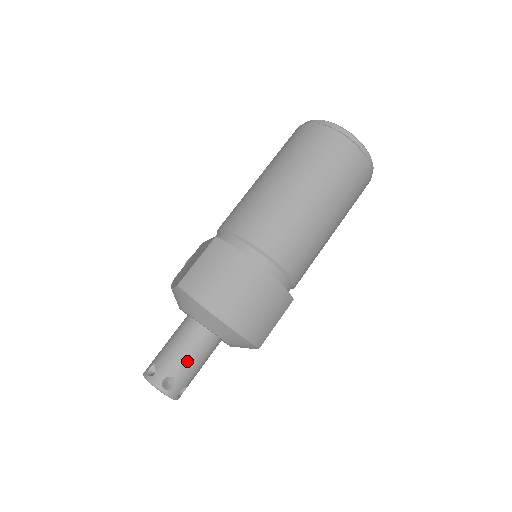
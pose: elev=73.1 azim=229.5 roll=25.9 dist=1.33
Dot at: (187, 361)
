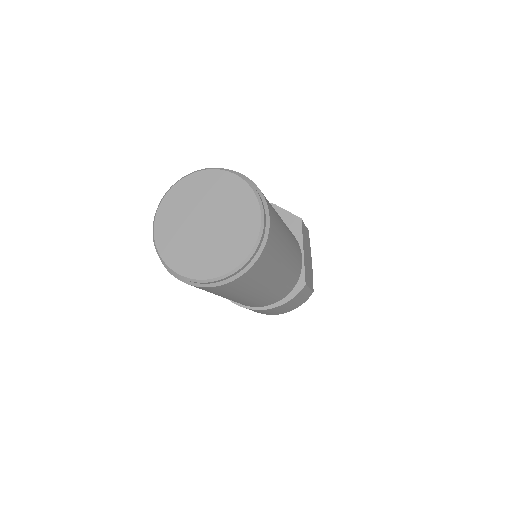
Dot at: occluded
